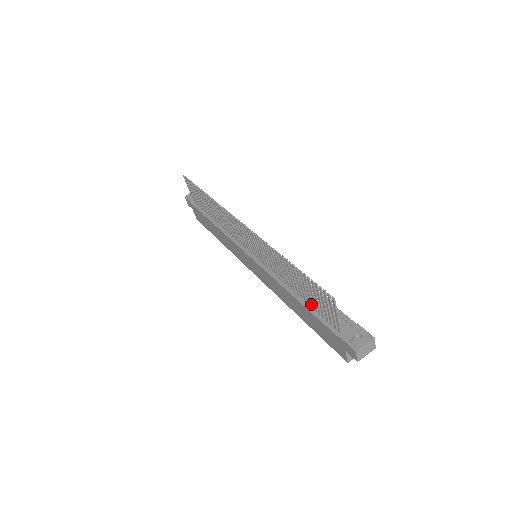
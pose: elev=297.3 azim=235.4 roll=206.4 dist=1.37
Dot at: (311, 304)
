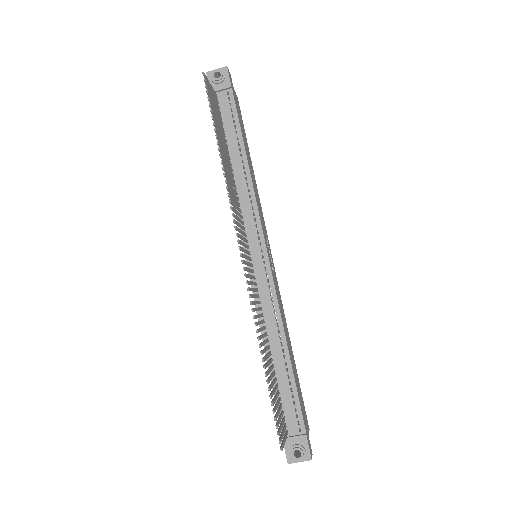
Dot at: occluded
